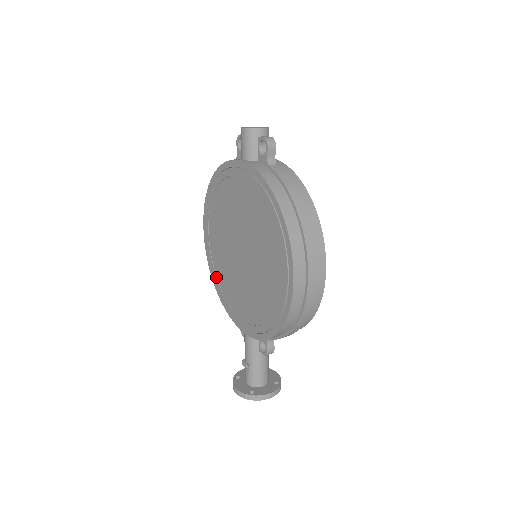
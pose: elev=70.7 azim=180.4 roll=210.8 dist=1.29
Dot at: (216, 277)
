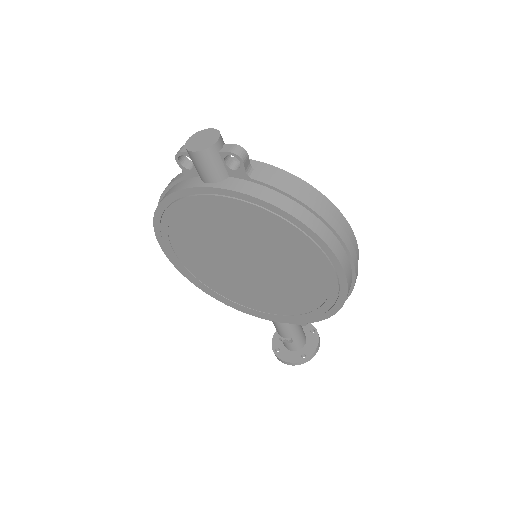
Dot at: (210, 289)
